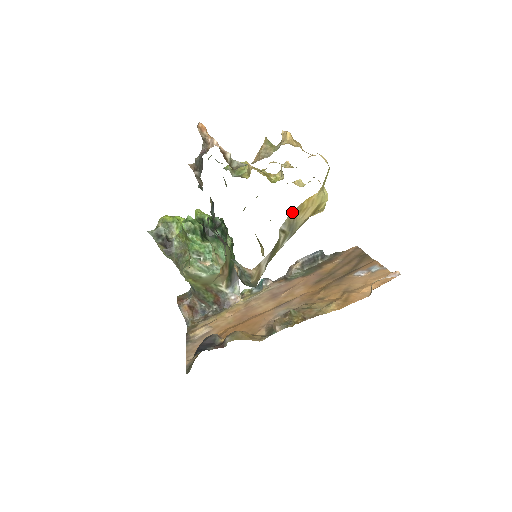
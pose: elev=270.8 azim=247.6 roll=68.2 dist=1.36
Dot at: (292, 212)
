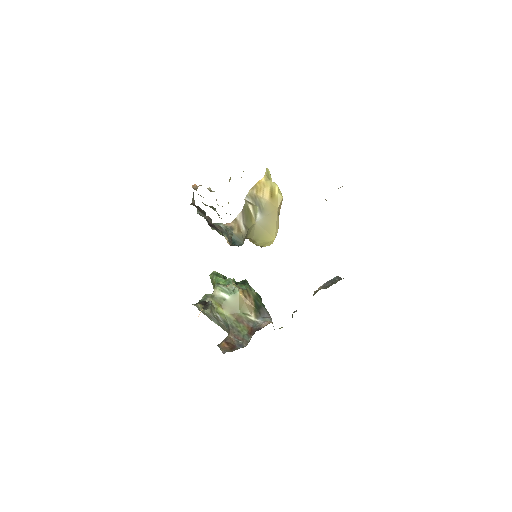
Dot at: (251, 191)
